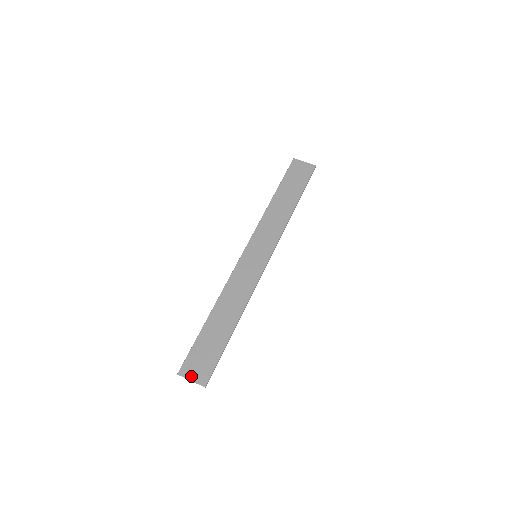
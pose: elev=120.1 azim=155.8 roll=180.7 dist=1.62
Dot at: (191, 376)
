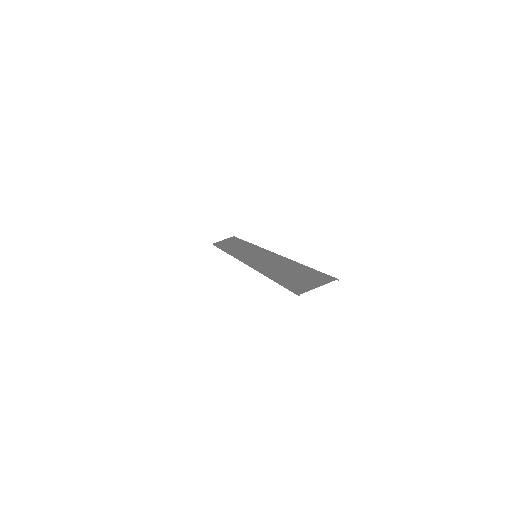
Dot at: (314, 286)
